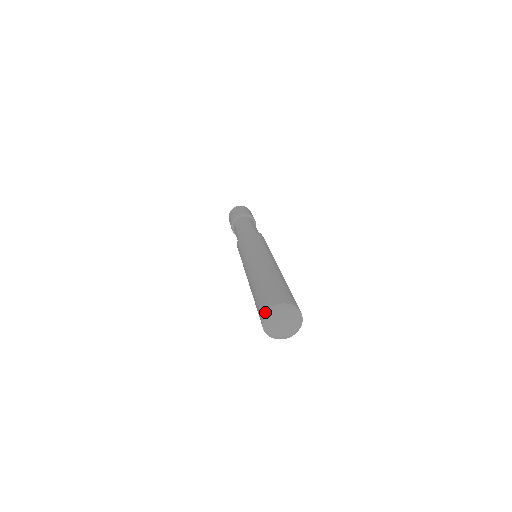
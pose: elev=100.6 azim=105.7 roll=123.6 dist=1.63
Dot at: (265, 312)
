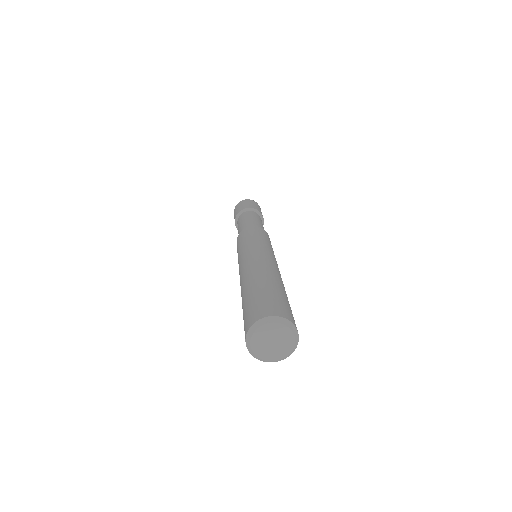
Dot at: (252, 323)
